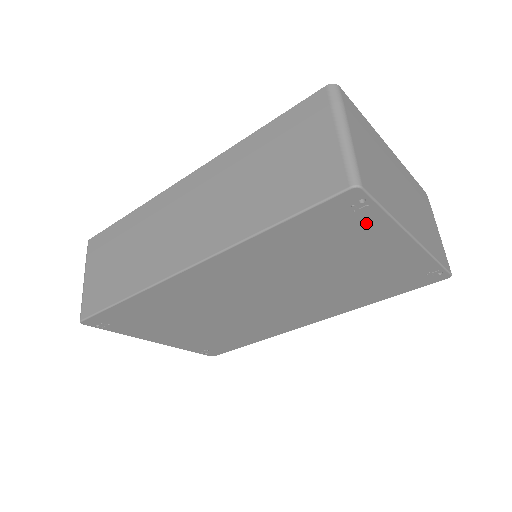
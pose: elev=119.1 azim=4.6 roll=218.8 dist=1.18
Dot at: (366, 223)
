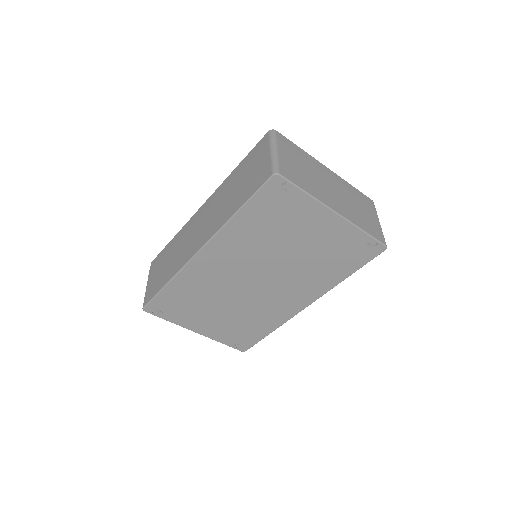
Dot at: (296, 201)
